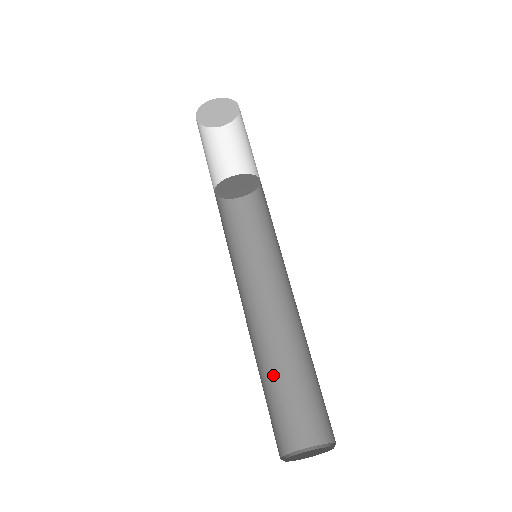
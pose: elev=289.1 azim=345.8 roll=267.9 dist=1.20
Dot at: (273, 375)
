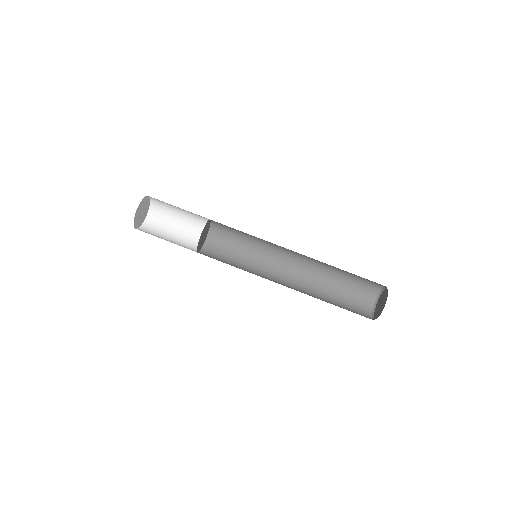
Dot at: (326, 294)
